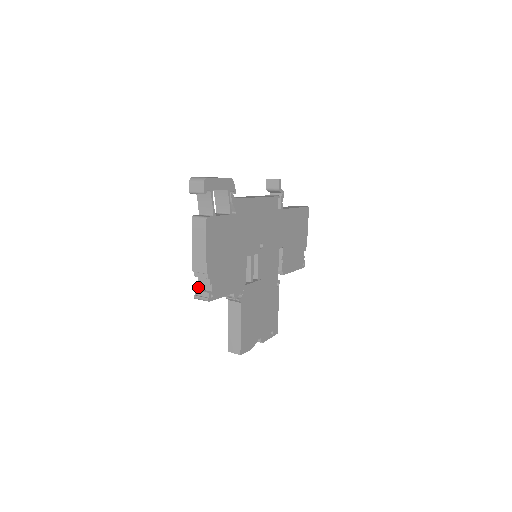
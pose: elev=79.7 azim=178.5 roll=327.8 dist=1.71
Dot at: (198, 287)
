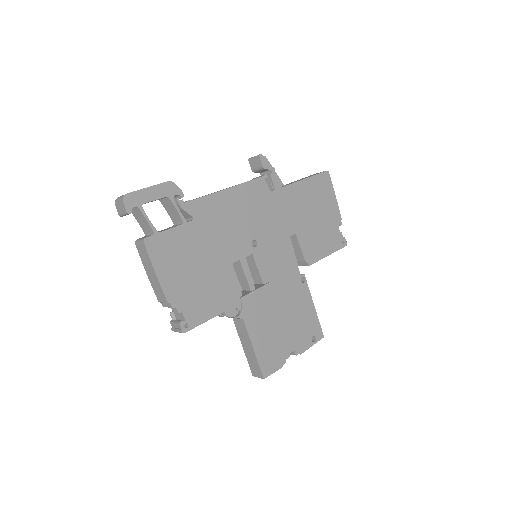
Dot at: (174, 317)
